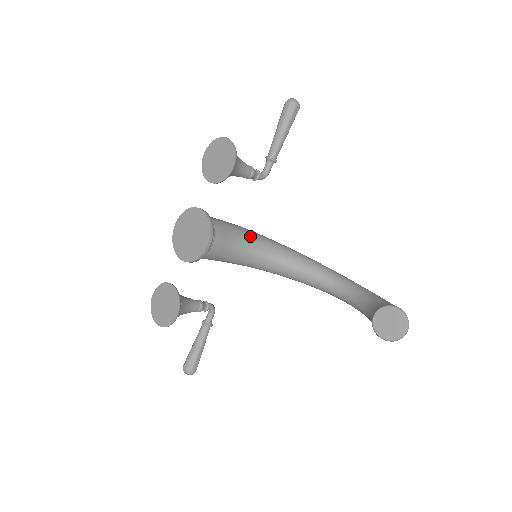
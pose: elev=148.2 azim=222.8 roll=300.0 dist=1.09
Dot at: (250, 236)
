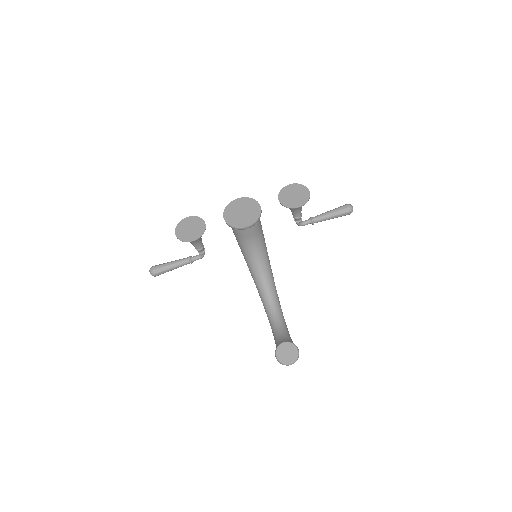
Dot at: (263, 244)
